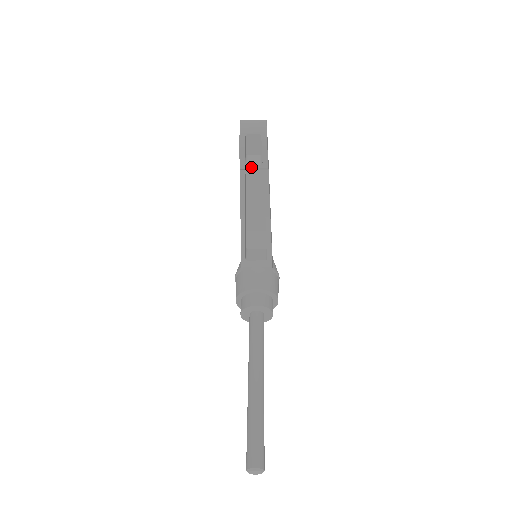
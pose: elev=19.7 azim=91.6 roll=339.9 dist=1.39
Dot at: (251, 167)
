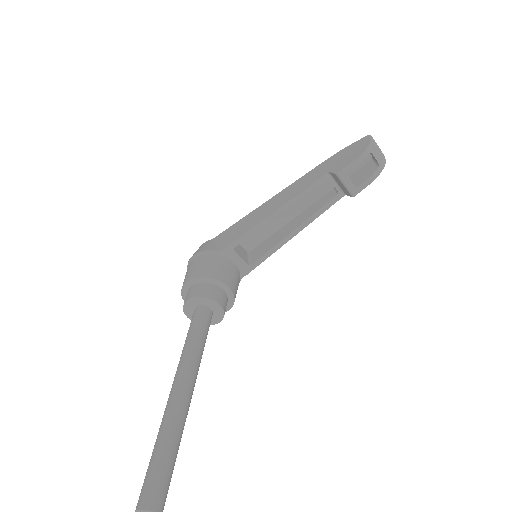
Dot at: (345, 182)
